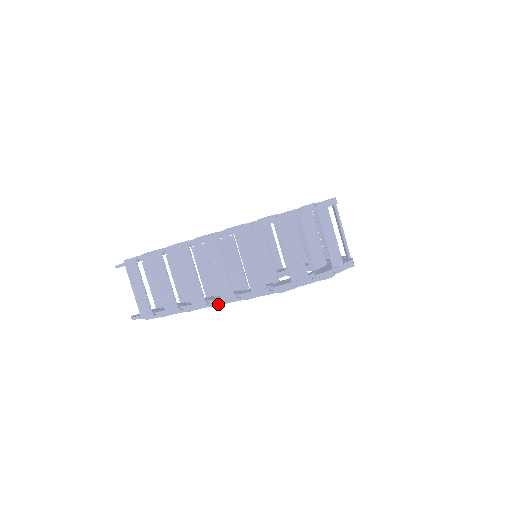
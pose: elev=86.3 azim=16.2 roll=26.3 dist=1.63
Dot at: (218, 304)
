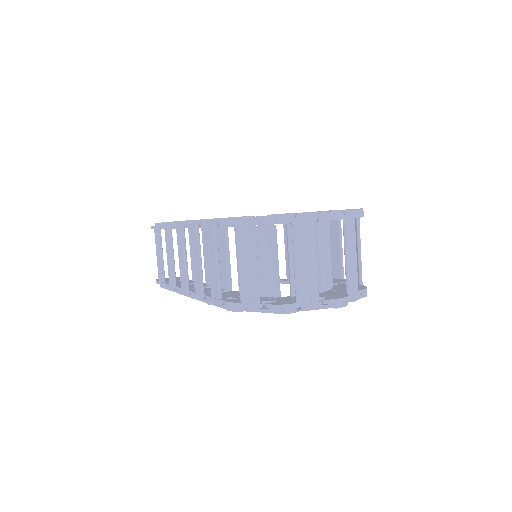
Dot at: (193, 297)
